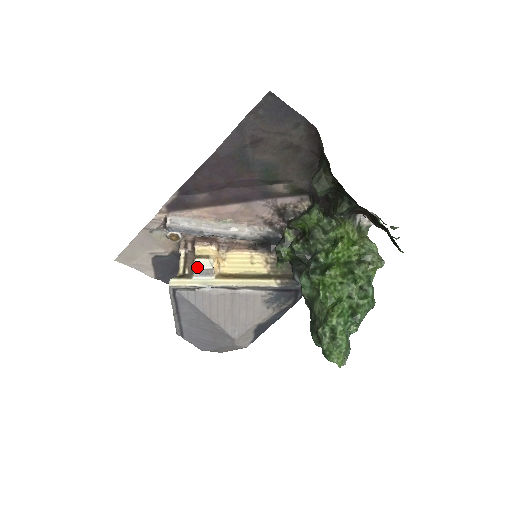
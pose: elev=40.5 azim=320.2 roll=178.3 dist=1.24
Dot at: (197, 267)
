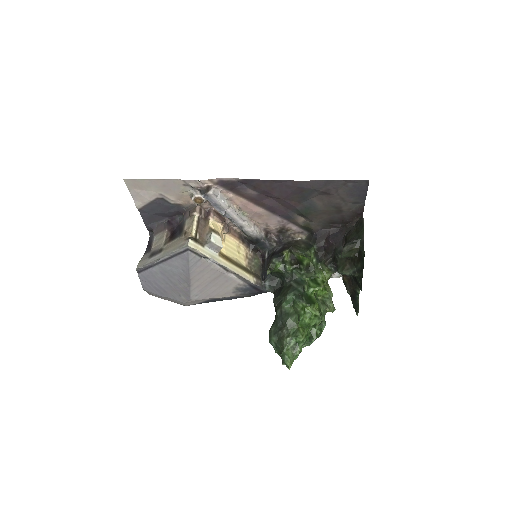
Dot at: (213, 241)
